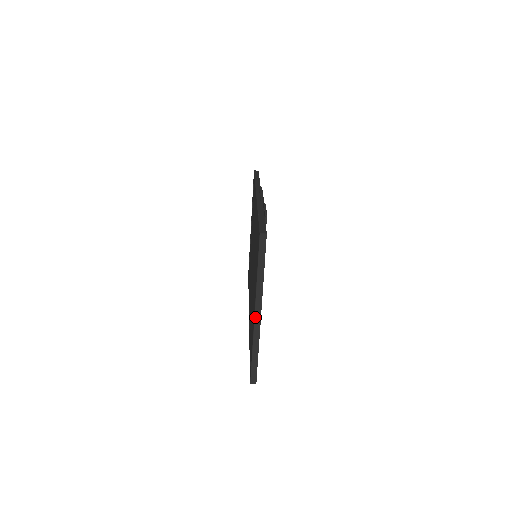
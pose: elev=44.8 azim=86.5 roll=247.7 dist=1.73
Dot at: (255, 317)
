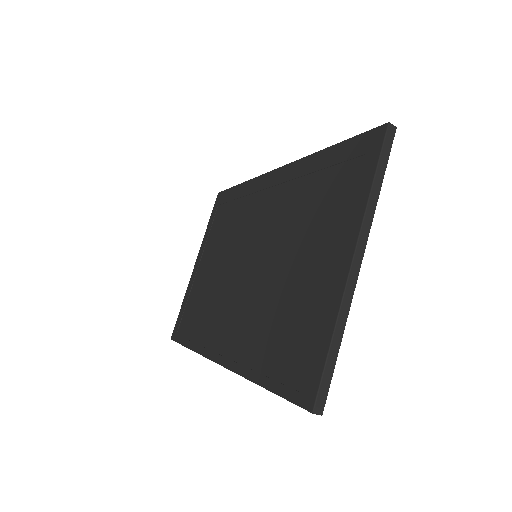
Dot at: (352, 264)
